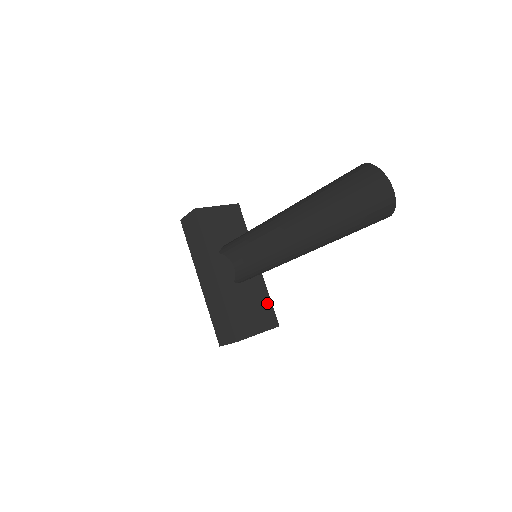
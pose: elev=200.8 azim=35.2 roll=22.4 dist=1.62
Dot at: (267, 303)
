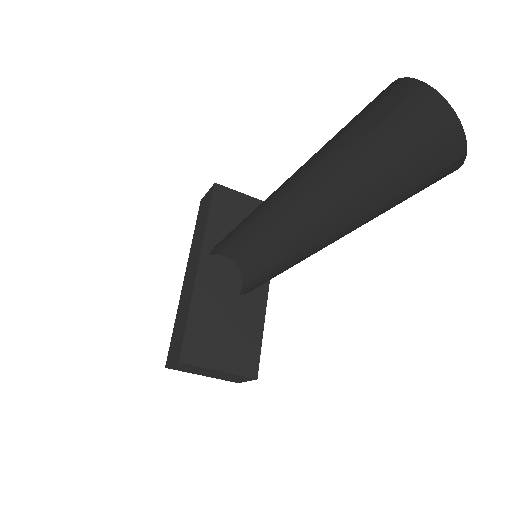
Dot at: (255, 339)
